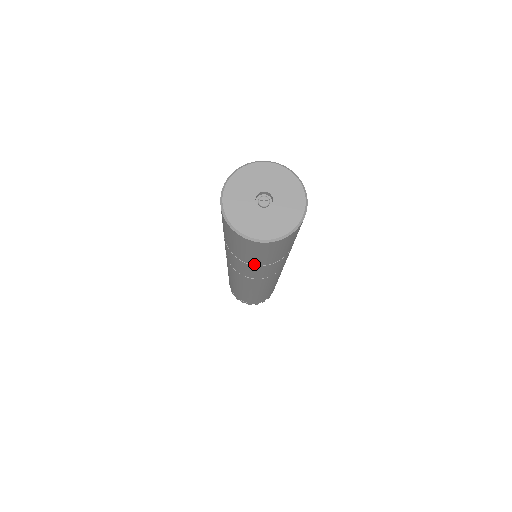
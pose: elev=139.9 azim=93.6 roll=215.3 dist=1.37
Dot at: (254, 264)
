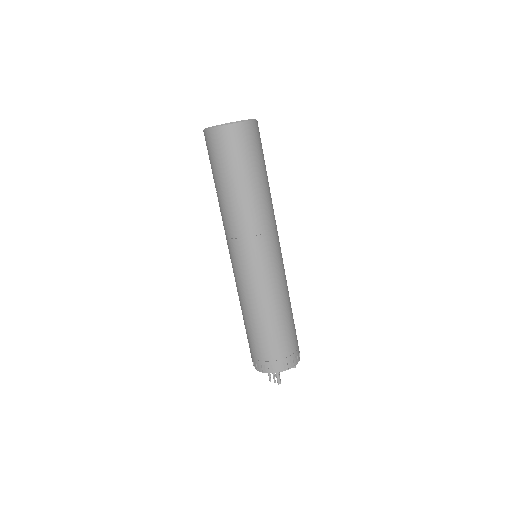
Dot at: (222, 188)
